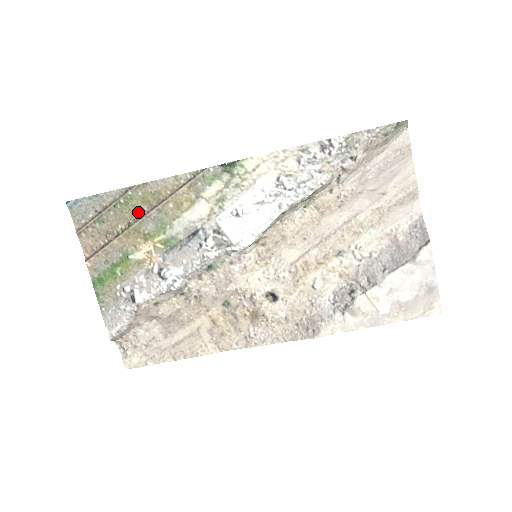
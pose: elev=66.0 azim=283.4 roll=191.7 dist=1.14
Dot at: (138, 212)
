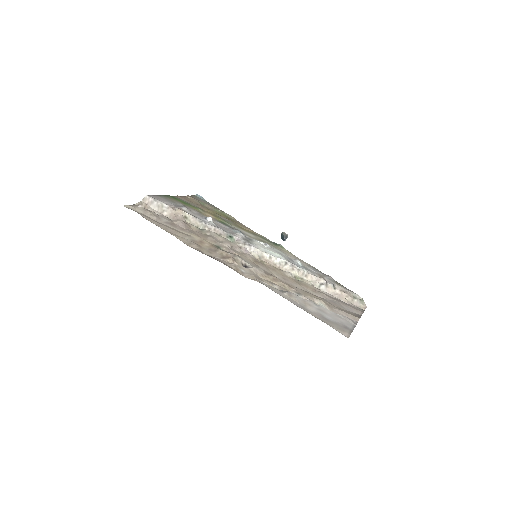
Dot at: occluded
